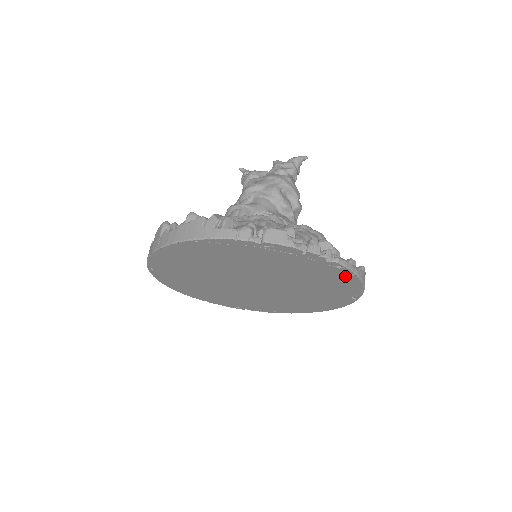
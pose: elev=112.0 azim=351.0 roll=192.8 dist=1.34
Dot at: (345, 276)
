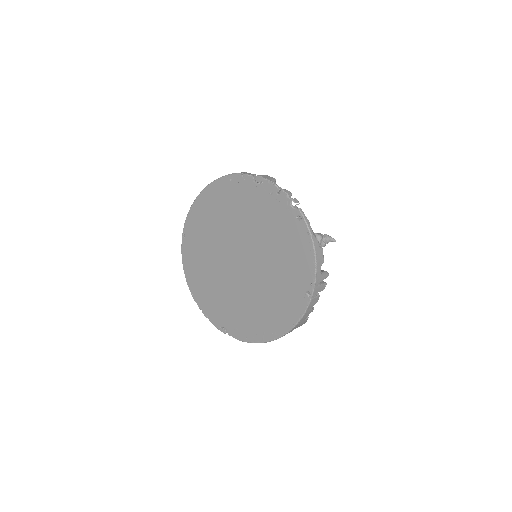
Dot at: (303, 238)
